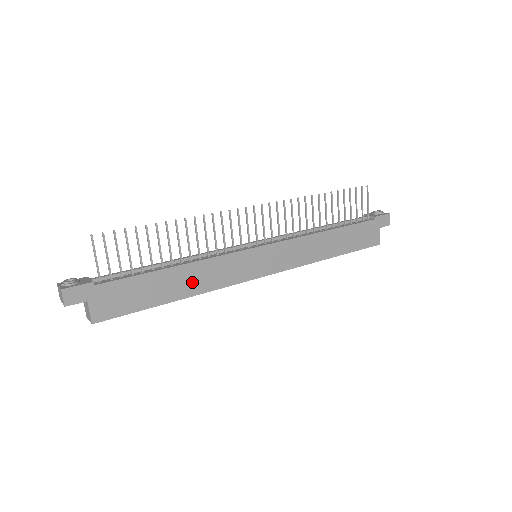
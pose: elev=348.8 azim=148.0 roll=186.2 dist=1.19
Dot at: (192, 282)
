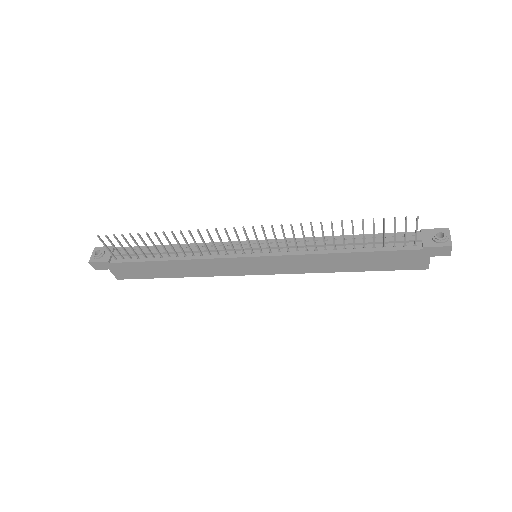
Dot at: (188, 270)
